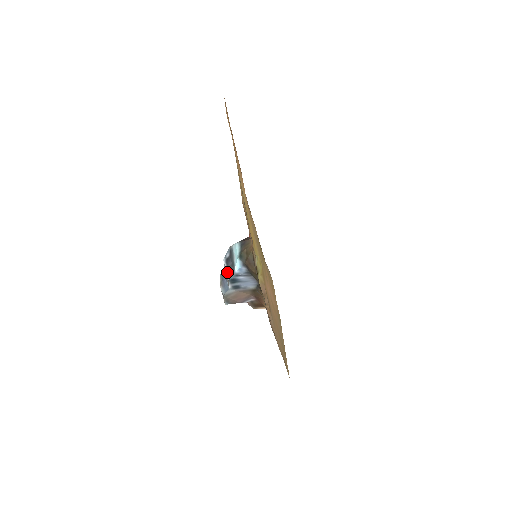
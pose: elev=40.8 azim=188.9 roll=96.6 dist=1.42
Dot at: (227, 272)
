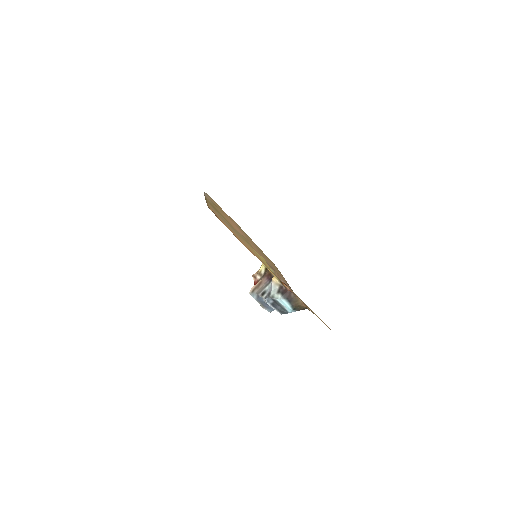
Dot at: (277, 311)
